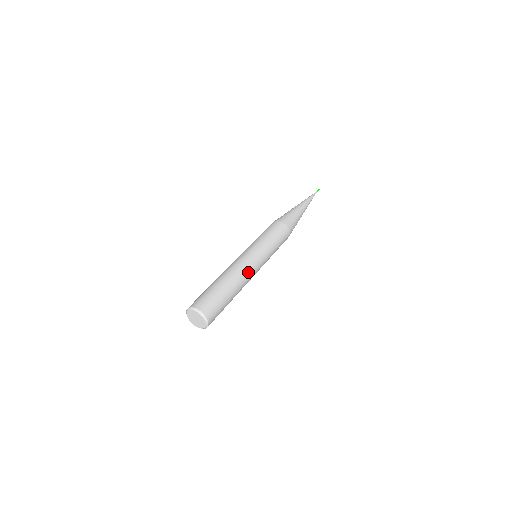
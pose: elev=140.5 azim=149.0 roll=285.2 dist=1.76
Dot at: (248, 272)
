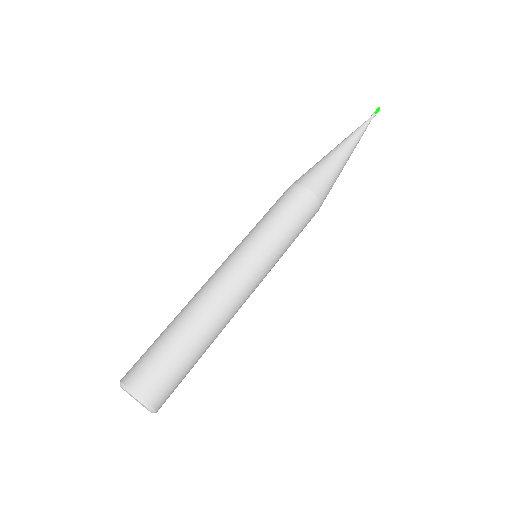
Dot at: (226, 289)
